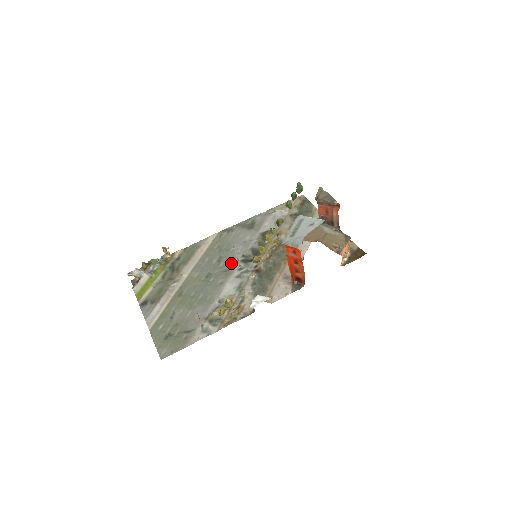
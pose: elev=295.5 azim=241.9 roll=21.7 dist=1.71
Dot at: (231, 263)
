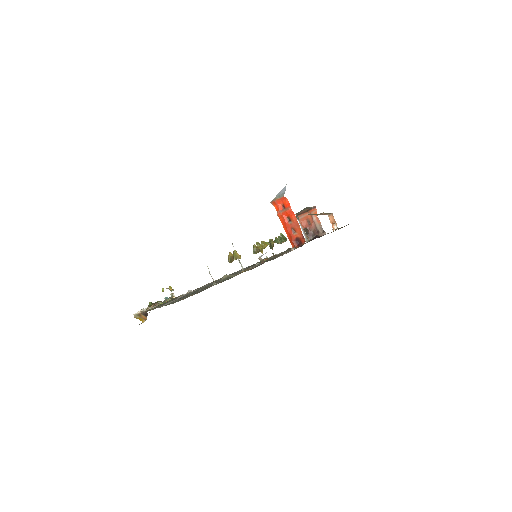
Dot at: (235, 273)
